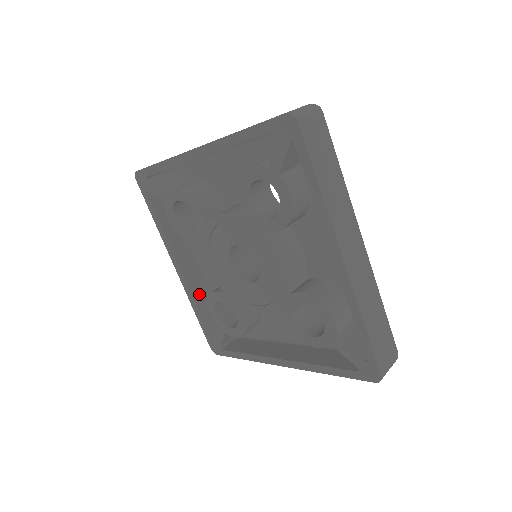
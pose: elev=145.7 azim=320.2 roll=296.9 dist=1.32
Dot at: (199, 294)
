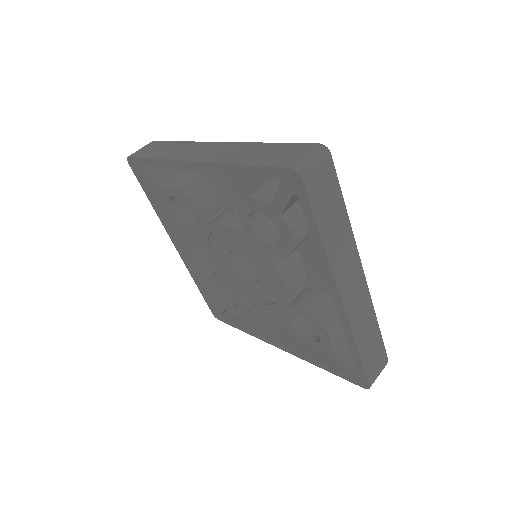
Dot at: (200, 269)
